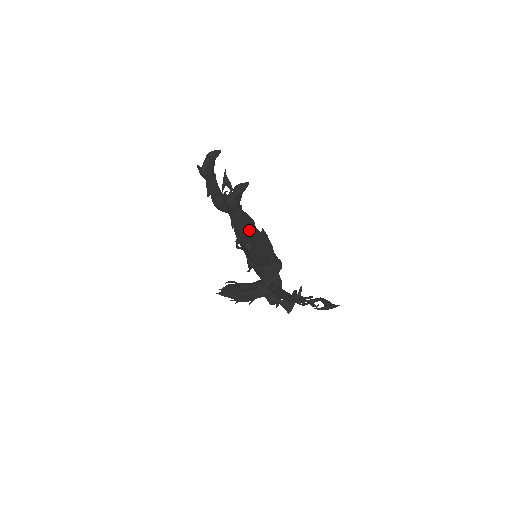
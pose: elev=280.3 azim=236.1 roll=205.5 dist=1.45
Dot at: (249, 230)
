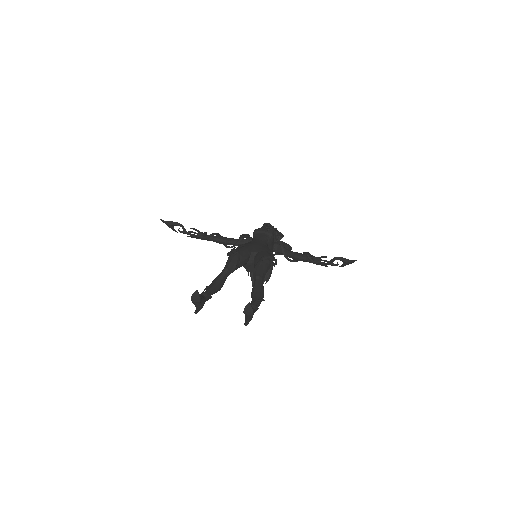
Dot at: (261, 291)
